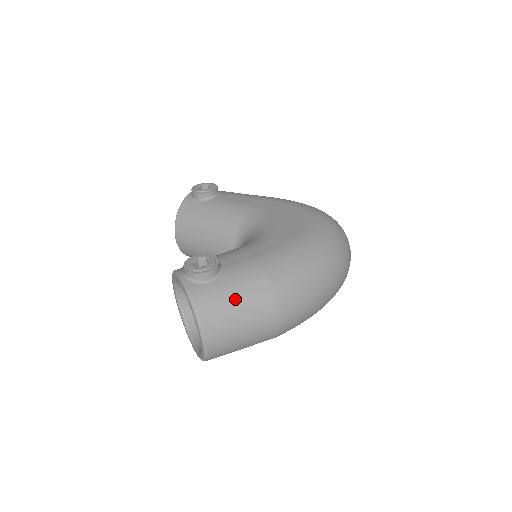
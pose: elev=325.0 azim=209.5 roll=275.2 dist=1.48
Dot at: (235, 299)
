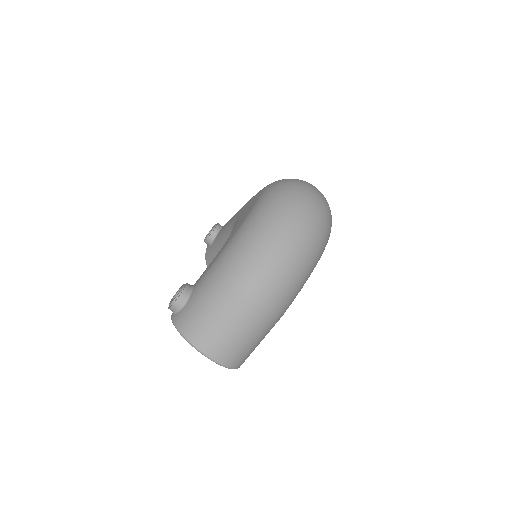
Dot at: (204, 306)
